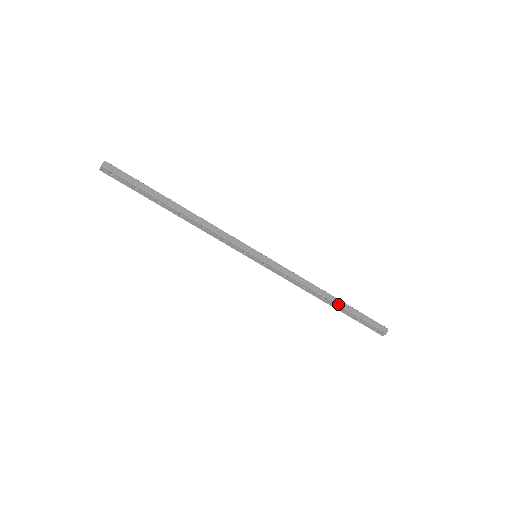
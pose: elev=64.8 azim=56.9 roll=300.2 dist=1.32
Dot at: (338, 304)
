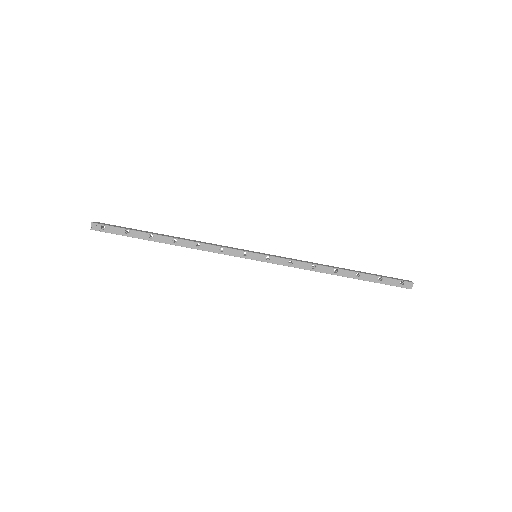
Dot at: (352, 271)
